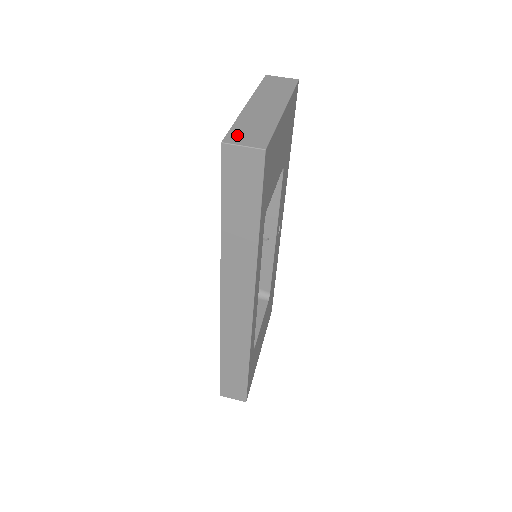
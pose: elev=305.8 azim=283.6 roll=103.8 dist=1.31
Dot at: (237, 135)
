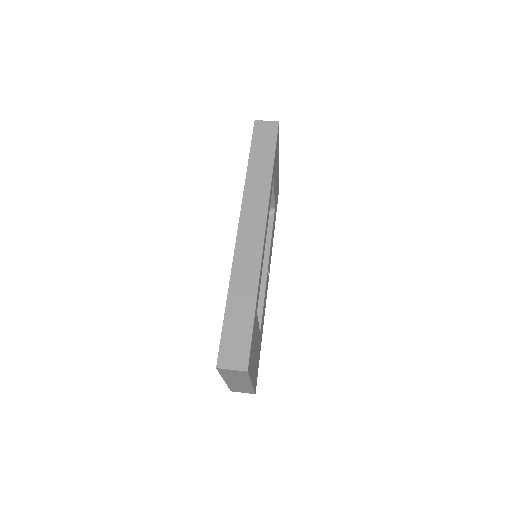
Dot at: occluded
